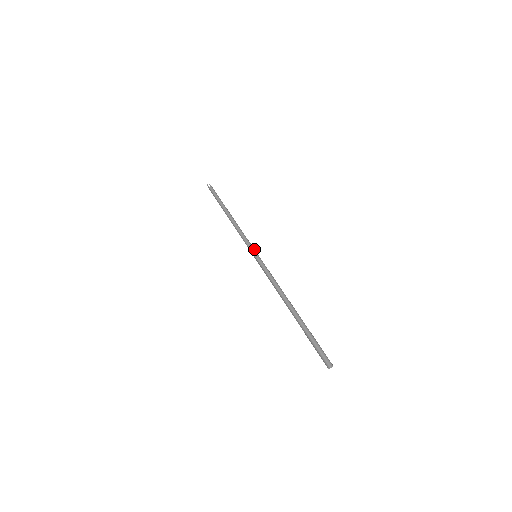
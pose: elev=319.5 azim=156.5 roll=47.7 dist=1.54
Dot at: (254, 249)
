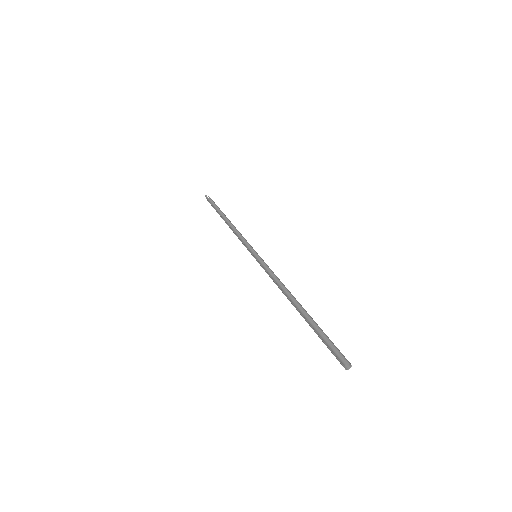
Dot at: occluded
